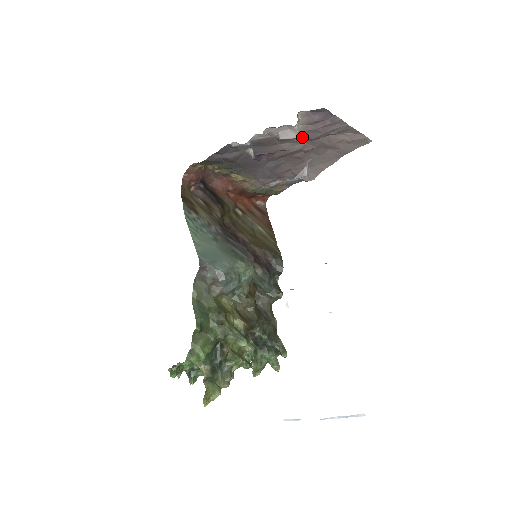
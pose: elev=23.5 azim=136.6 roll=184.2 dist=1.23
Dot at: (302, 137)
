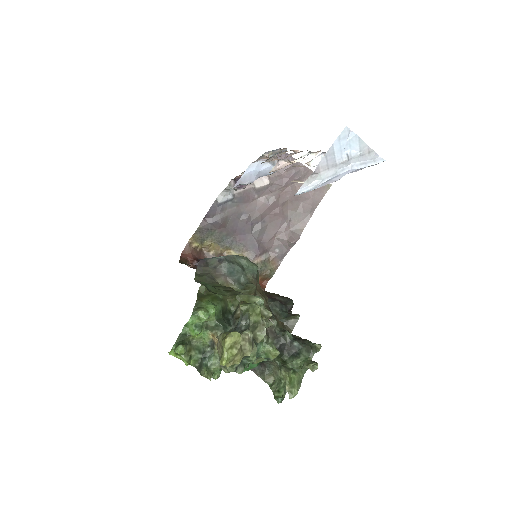
Dot at: (274, 187)
